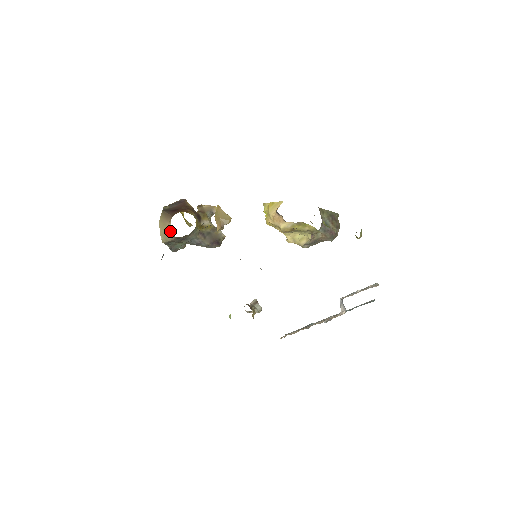
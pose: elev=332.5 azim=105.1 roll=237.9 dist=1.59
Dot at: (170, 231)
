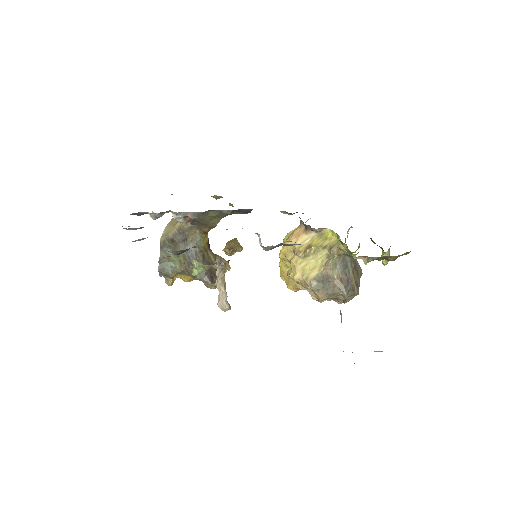
Dot at: occluded
